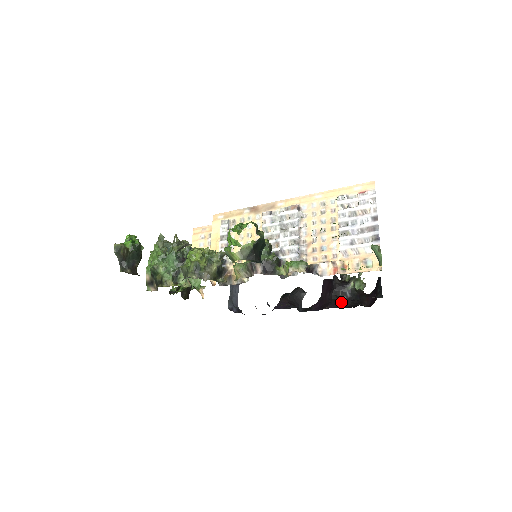
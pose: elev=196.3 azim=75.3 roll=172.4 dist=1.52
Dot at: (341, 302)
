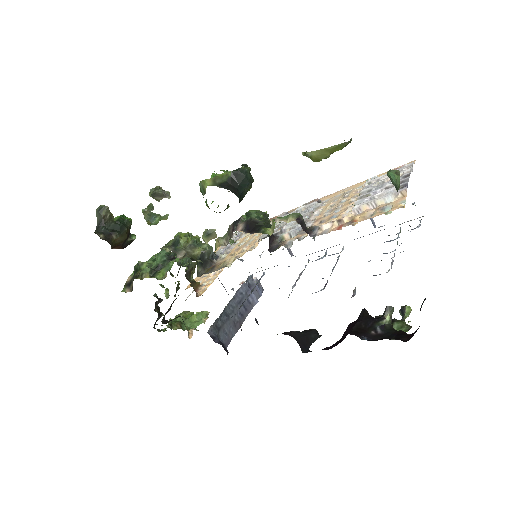
Dot at: (365, 334)
